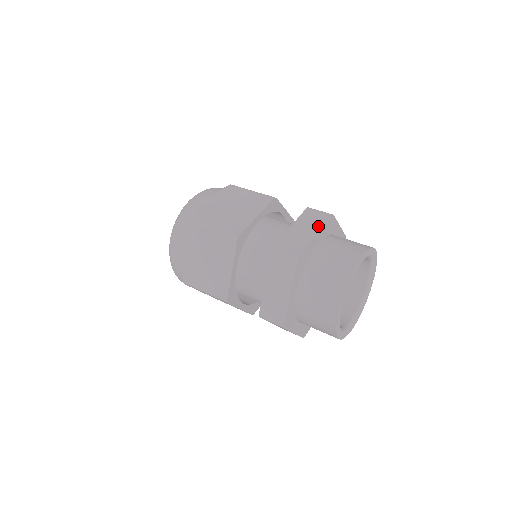
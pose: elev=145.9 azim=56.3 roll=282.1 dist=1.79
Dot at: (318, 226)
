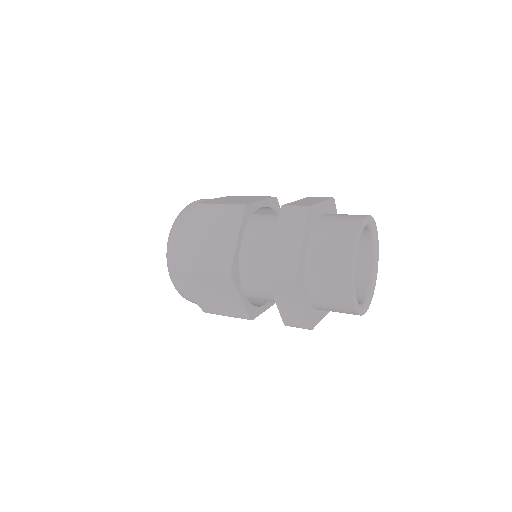
Dot at: (300, 230)
